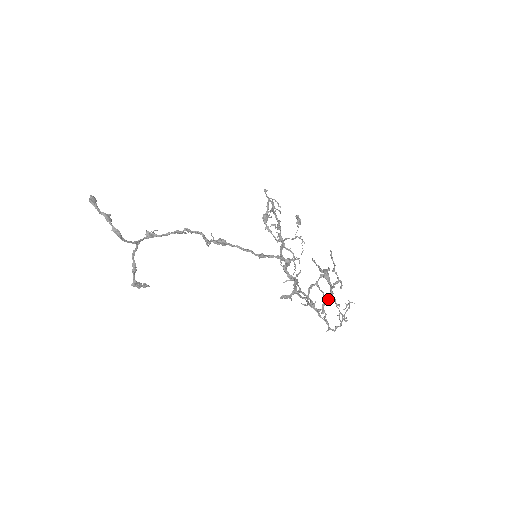
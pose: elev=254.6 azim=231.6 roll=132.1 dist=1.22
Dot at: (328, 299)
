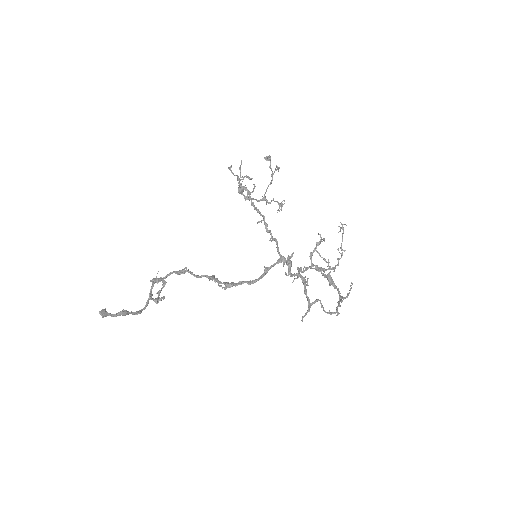
Dot at: (340, 306)
